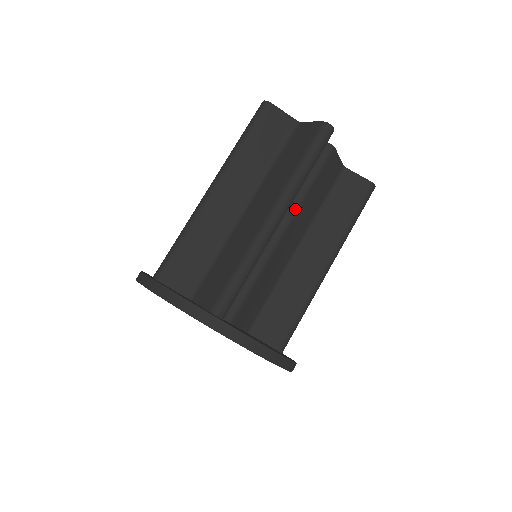
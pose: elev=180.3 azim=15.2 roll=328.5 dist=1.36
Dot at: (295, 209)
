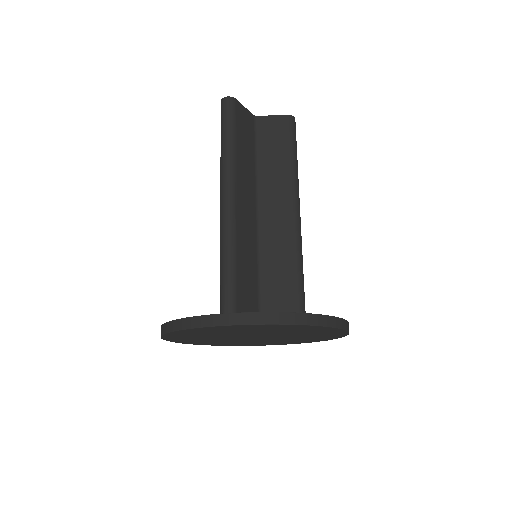
Dot at: occluded
